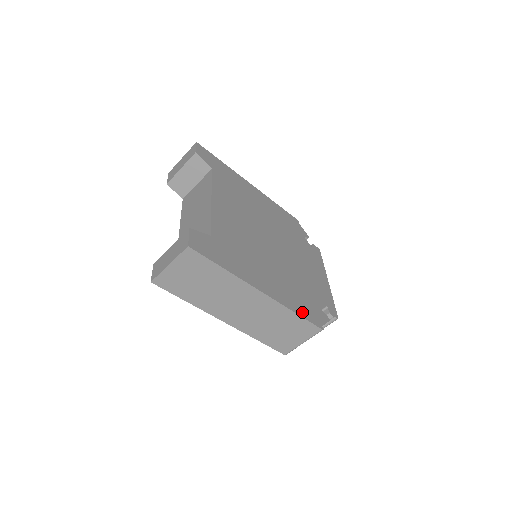
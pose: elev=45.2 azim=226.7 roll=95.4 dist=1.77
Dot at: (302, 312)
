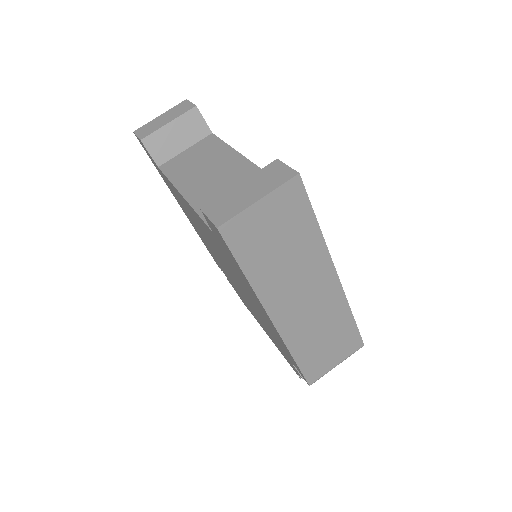
Dot at: occluded
